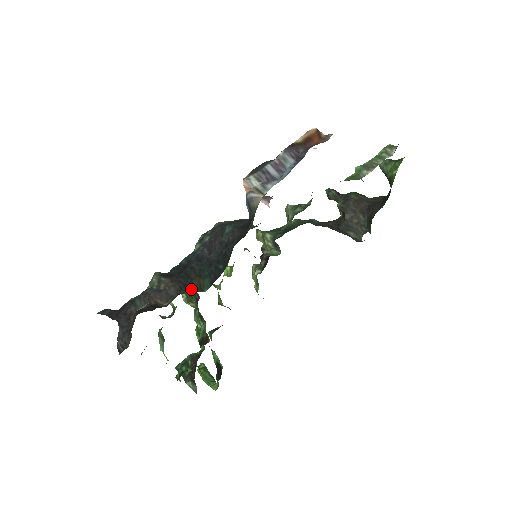
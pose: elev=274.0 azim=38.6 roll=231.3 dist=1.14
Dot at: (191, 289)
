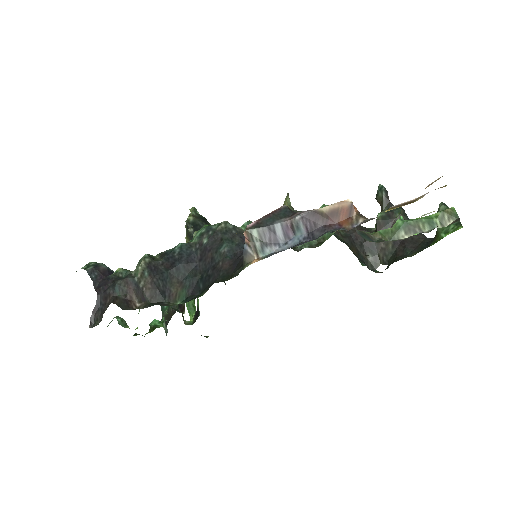
Dot at: (165, 298)
